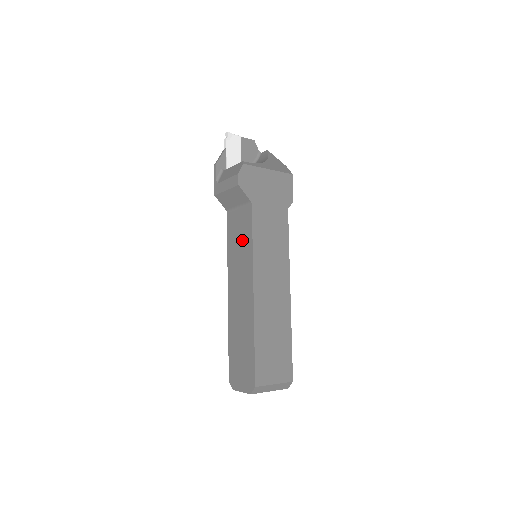
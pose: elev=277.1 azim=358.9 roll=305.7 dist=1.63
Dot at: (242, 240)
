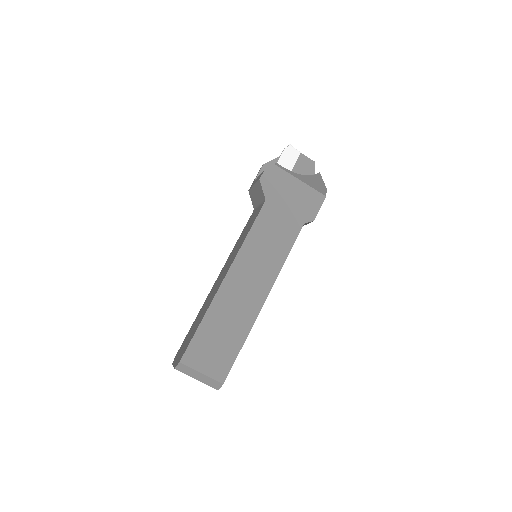
Dot at: (245, 232)
